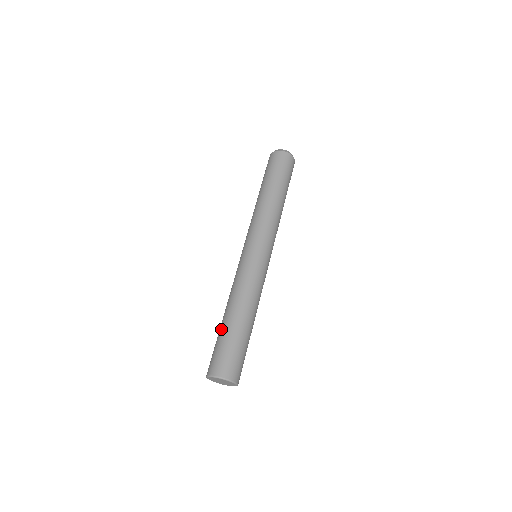
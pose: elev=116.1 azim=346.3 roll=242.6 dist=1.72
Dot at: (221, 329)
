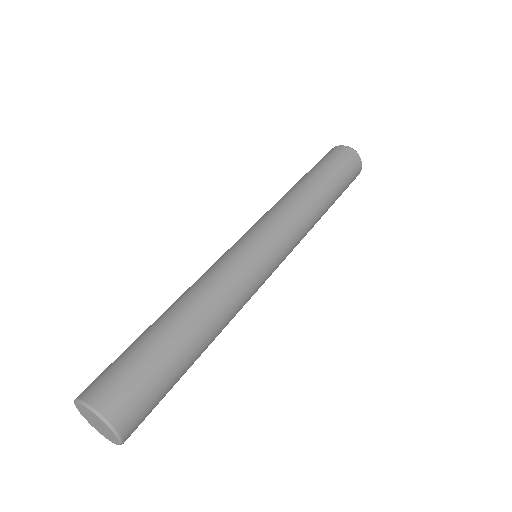
Dot at: occluded
